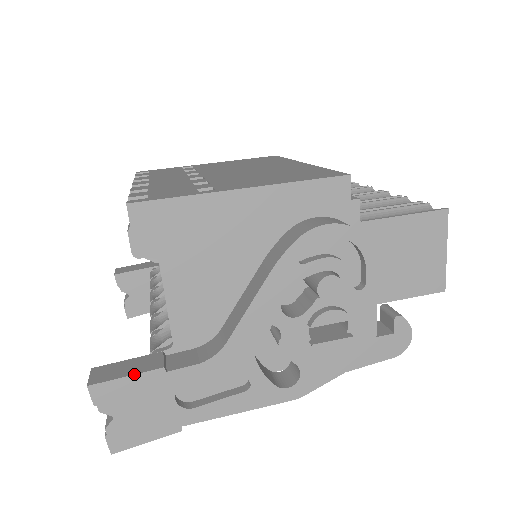
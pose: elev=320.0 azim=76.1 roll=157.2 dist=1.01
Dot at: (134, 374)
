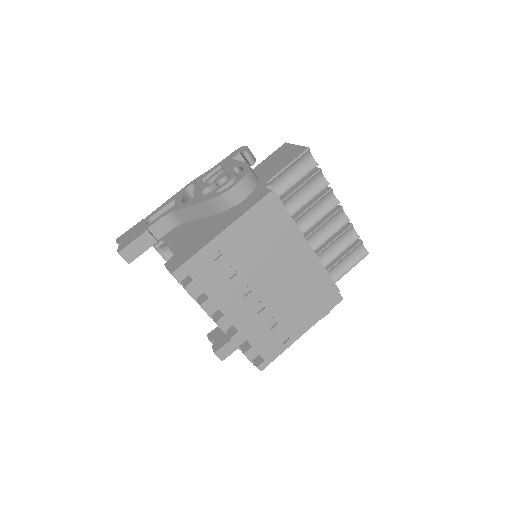
Dot at: occluded
